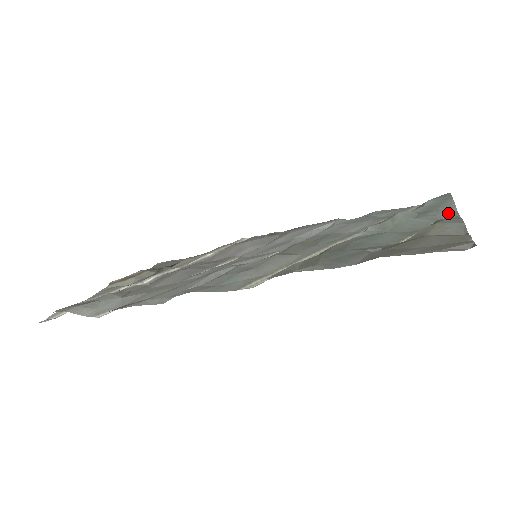
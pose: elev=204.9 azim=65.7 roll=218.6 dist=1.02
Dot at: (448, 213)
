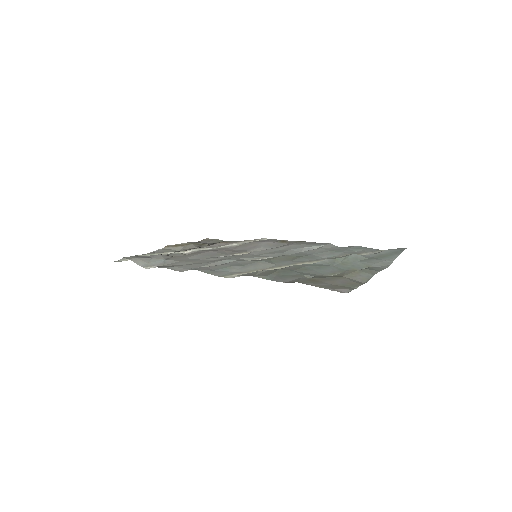
Dot at: (383, 264)
